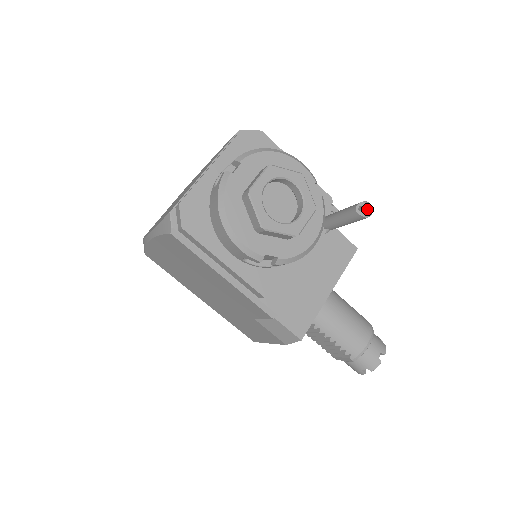
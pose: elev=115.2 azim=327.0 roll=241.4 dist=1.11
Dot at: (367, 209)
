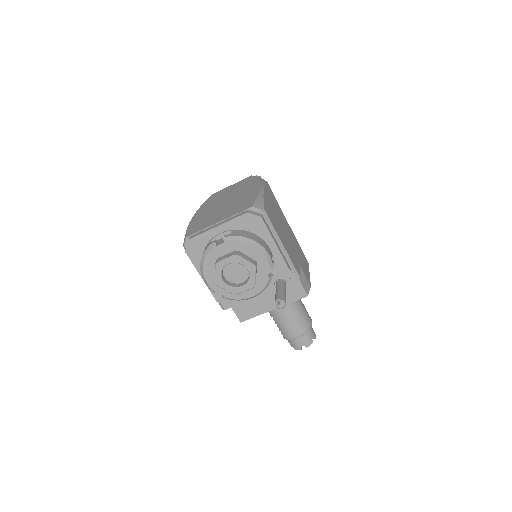
Dot at: (280, 305)
